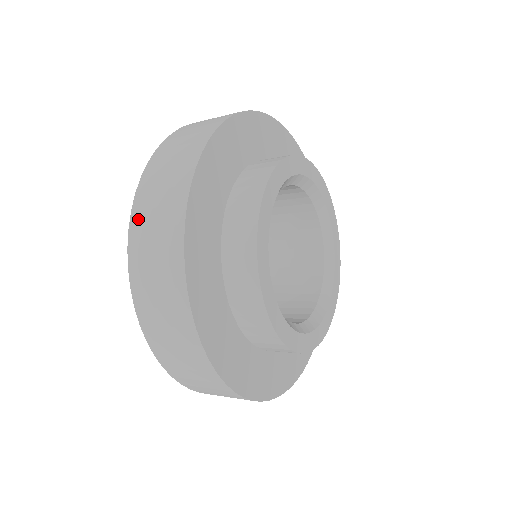
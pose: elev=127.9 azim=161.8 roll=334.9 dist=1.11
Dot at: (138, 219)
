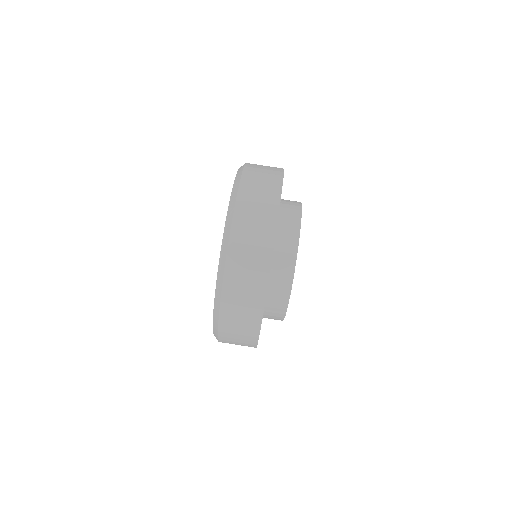
Dot at: (250, 169)
